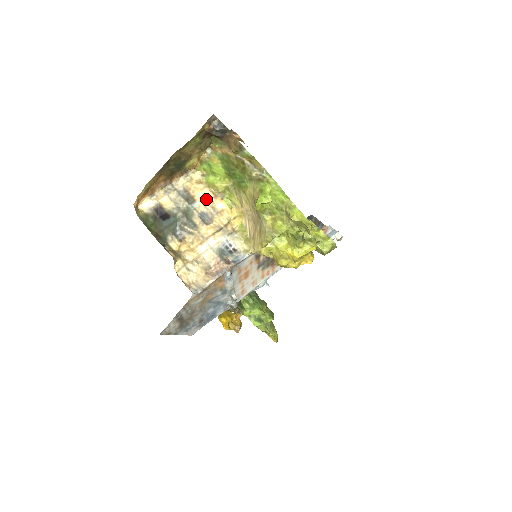
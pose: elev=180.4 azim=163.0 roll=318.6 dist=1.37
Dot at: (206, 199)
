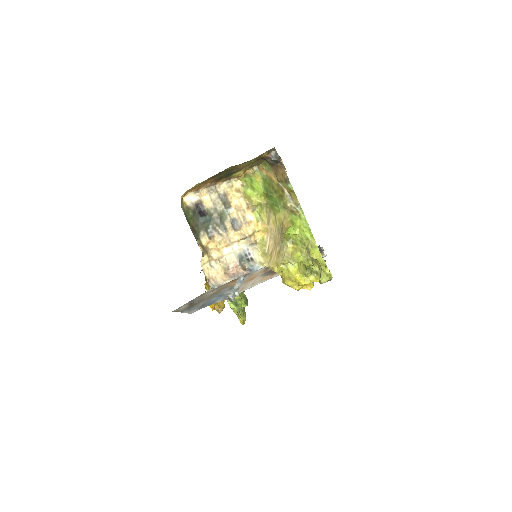
Dot at: (240, 208)
